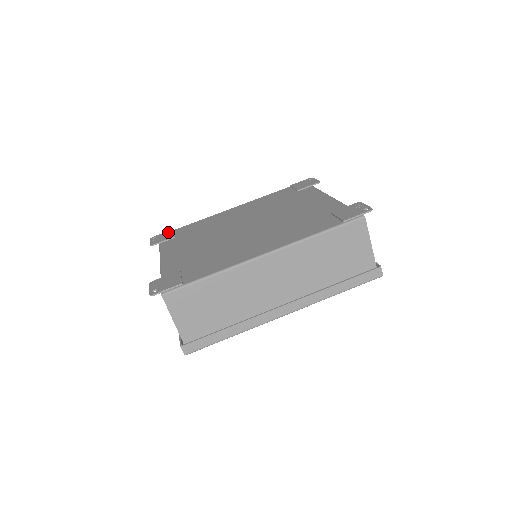
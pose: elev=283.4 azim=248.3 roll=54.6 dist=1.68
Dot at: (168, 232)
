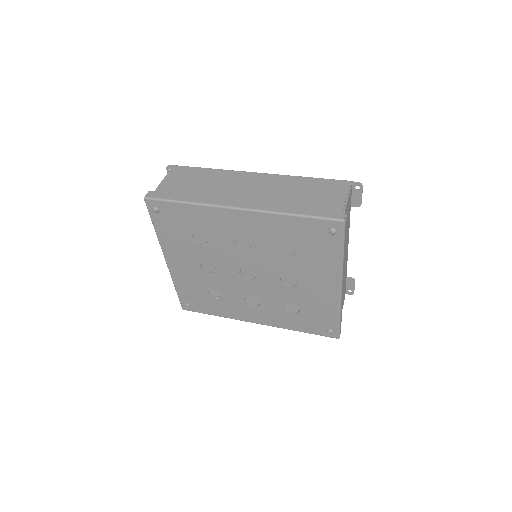
Dot at: (211, 269)
